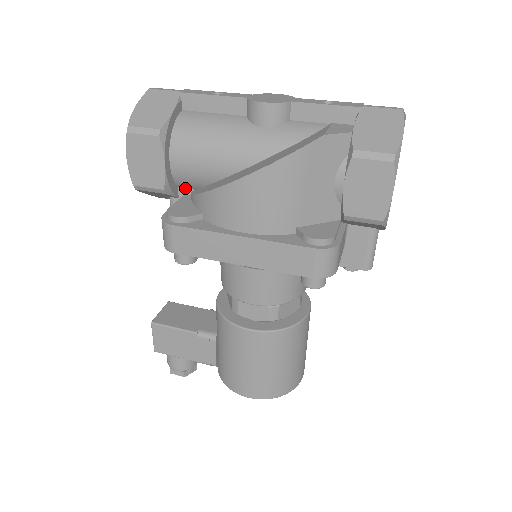
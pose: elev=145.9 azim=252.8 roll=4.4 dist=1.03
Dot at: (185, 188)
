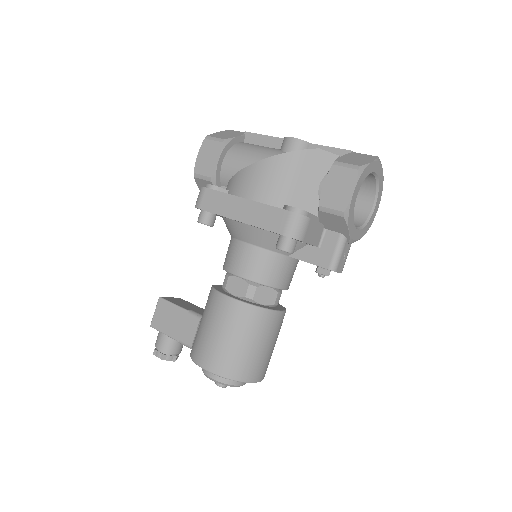
Dot at: (225, 187)
